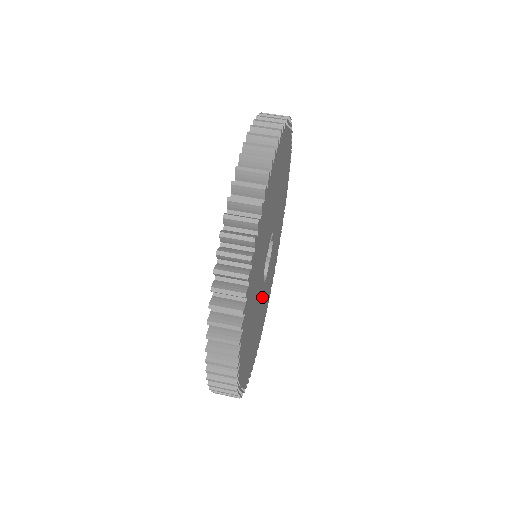
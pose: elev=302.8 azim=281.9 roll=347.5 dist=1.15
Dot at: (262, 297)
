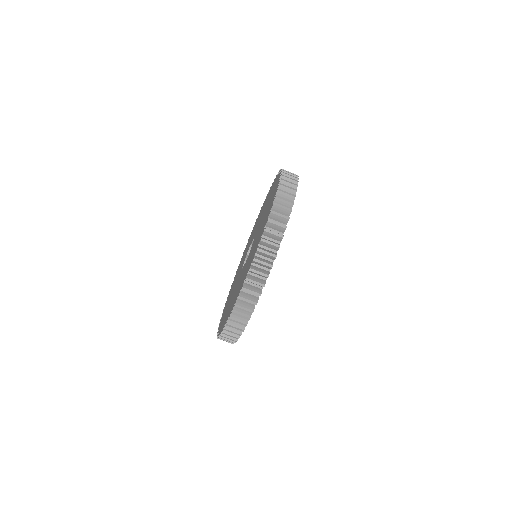
Dot at: occluded
